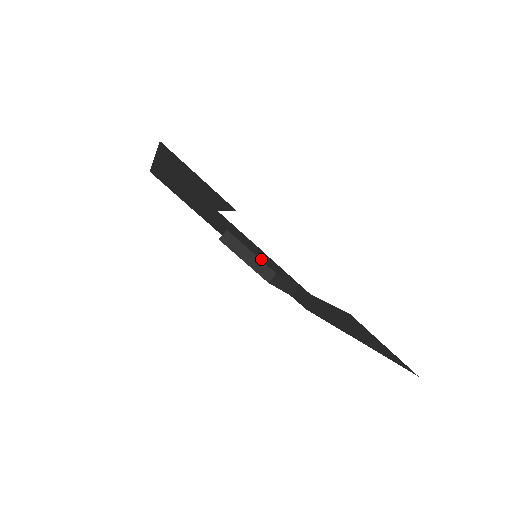
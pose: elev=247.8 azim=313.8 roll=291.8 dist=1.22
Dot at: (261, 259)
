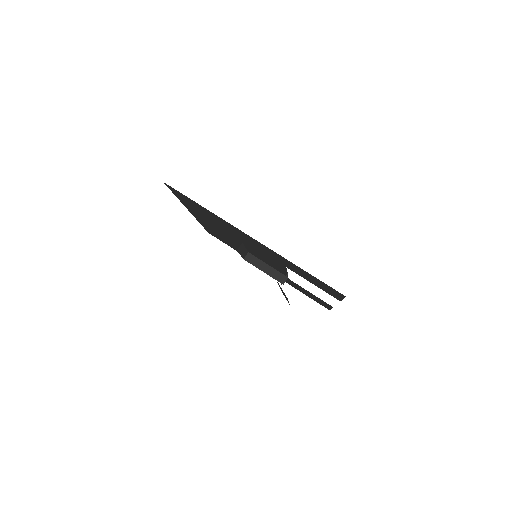
Dot at: (251, 252)
